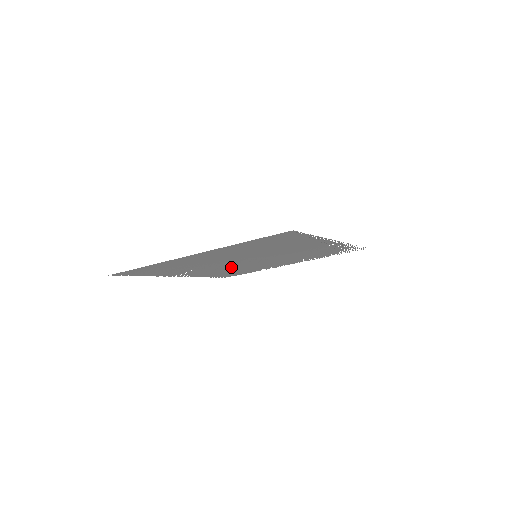
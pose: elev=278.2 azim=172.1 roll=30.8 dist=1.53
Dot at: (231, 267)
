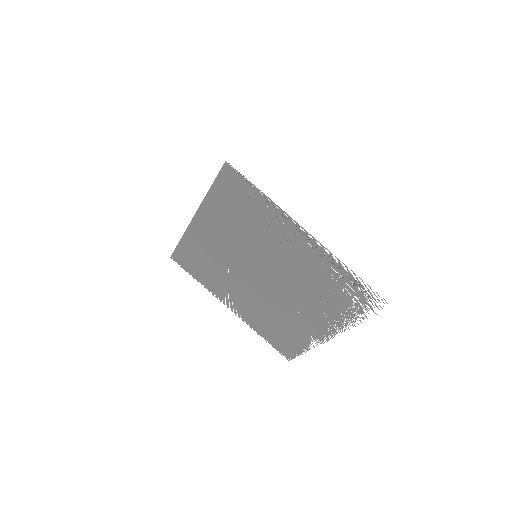
Dot at: (262, 300)
